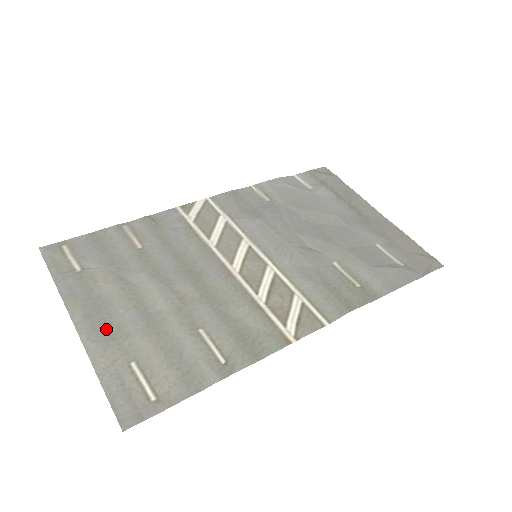
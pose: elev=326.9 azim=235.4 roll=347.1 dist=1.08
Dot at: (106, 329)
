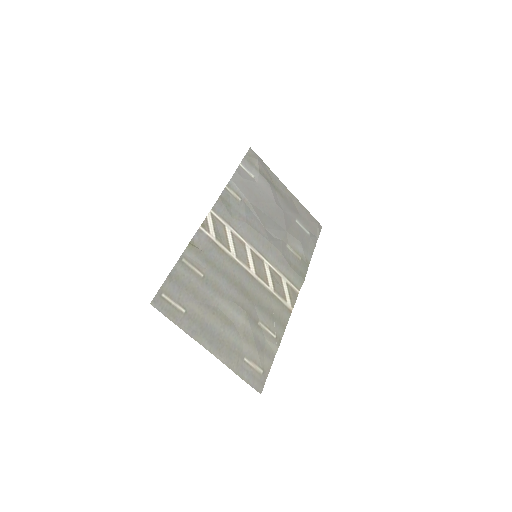
Dot at: (224, 346)
